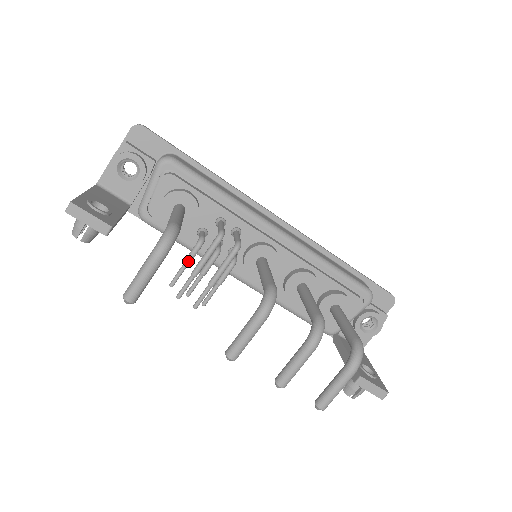
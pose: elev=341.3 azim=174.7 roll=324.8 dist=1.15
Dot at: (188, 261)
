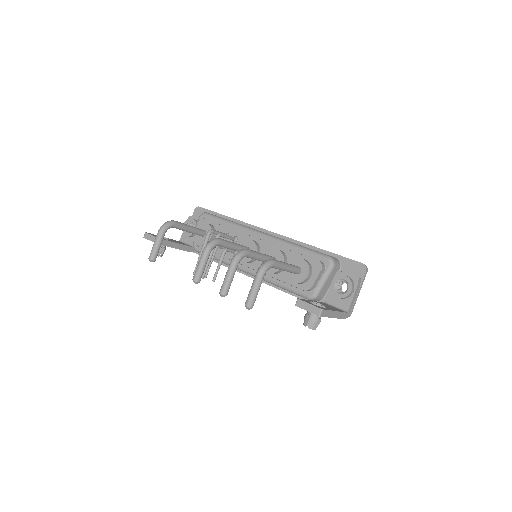
Dot at: occluded
